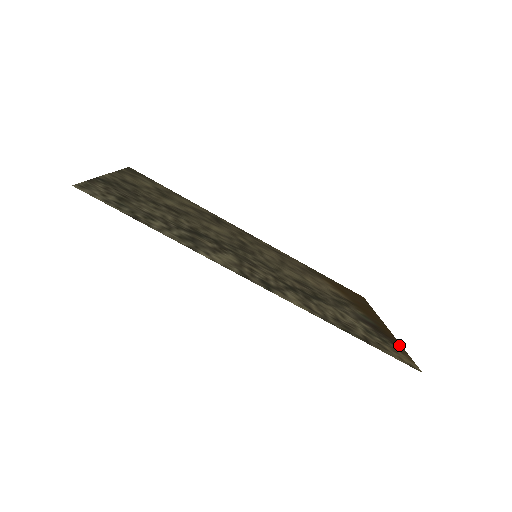
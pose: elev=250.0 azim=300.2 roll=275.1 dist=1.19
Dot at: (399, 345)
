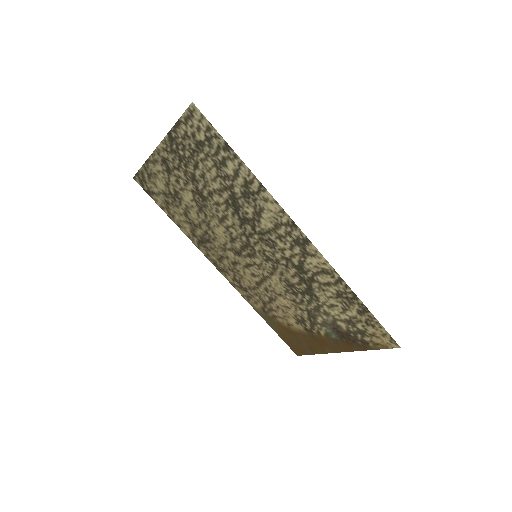
Dot at: (365, 348)
